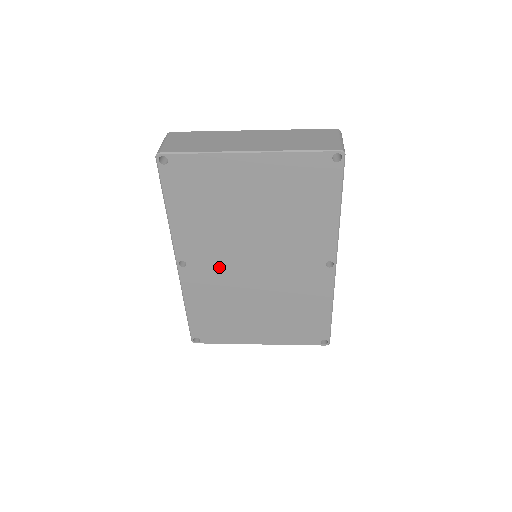
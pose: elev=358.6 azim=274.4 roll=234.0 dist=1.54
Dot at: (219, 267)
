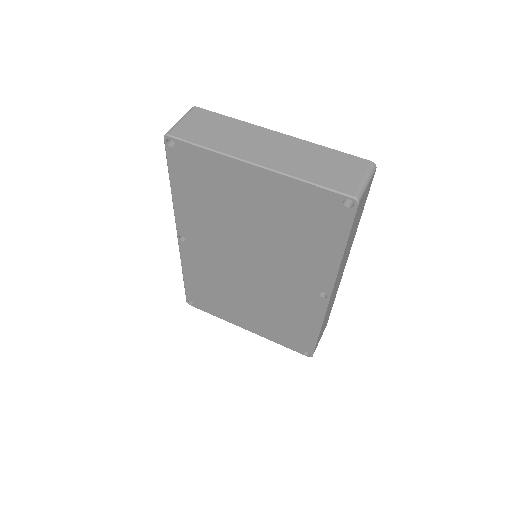
Dot at: (216, 255)
